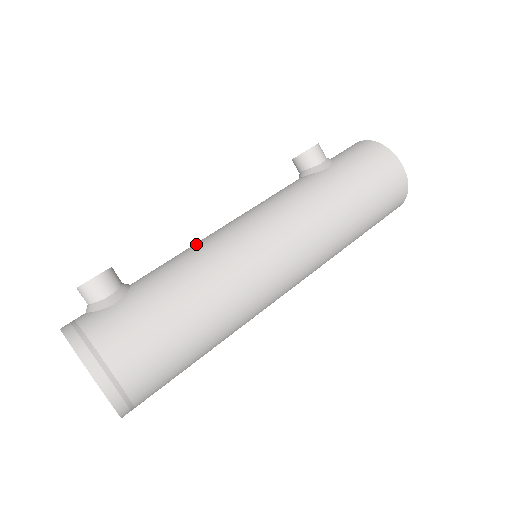
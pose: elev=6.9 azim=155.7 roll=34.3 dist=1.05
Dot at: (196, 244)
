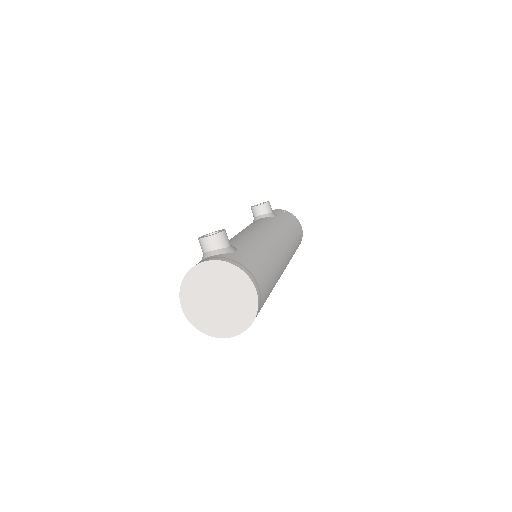
Dot at: (243, 234)
